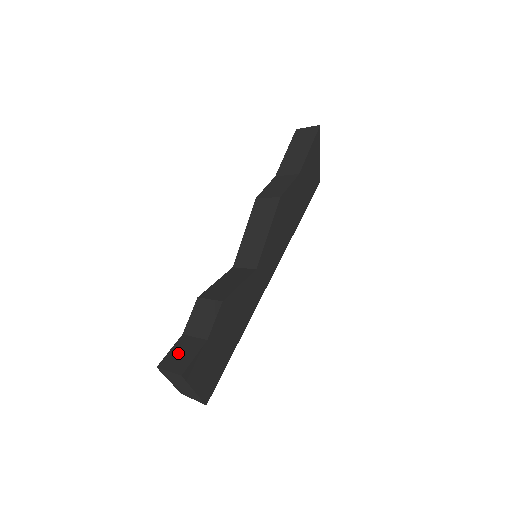
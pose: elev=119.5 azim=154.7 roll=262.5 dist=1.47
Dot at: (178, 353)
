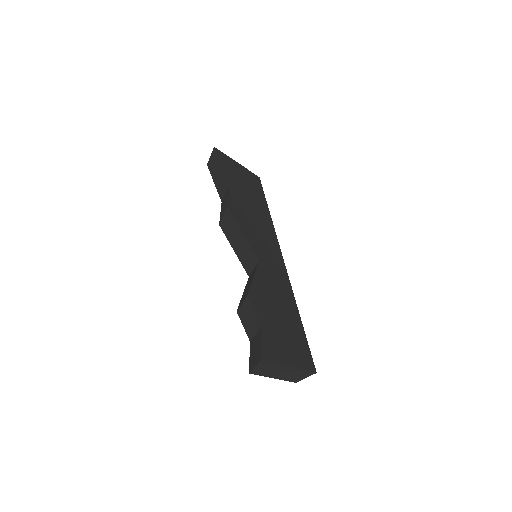
Dot at: (253, 352)
